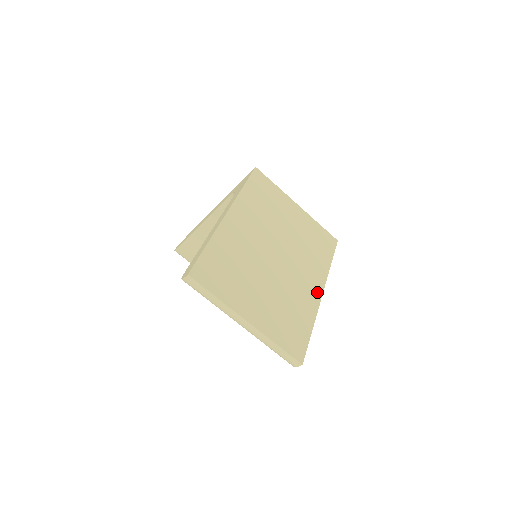
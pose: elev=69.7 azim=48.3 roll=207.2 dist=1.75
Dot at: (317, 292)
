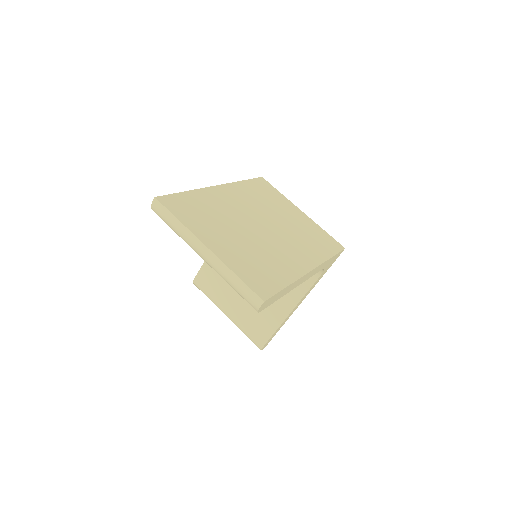
Dot at: (305, 266)
